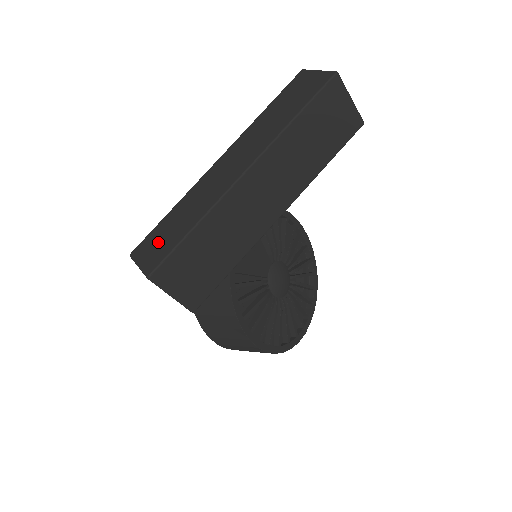
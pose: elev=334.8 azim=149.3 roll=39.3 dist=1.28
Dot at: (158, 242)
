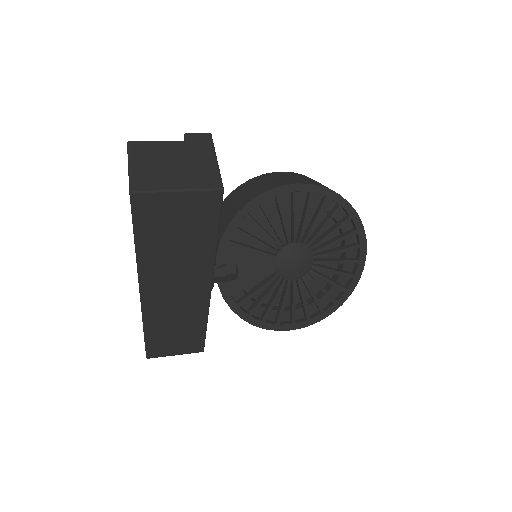
Dot at: occluded
